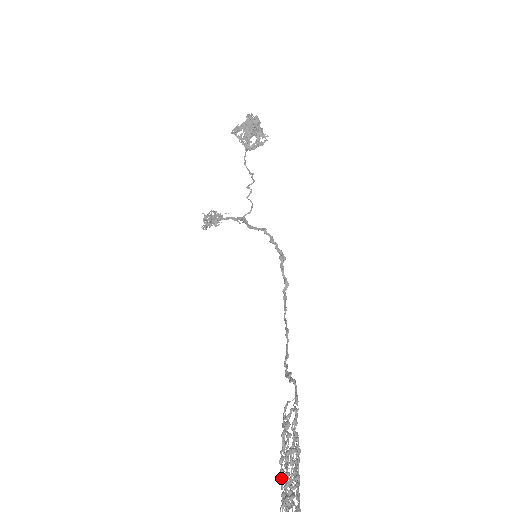
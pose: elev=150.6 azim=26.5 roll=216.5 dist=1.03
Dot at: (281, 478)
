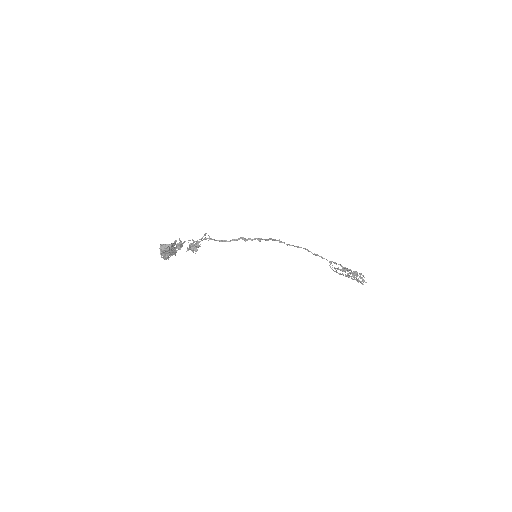
Dot at: occluded
